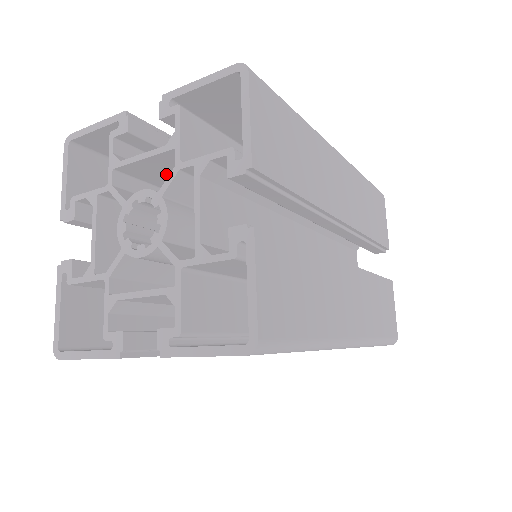
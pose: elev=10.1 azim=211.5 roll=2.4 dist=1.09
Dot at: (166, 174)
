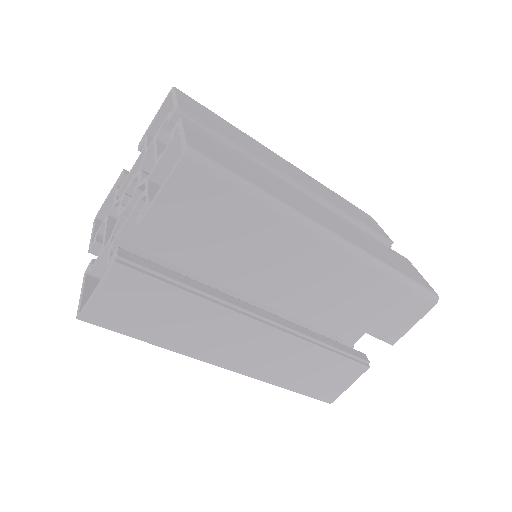
Dot at: occluded
